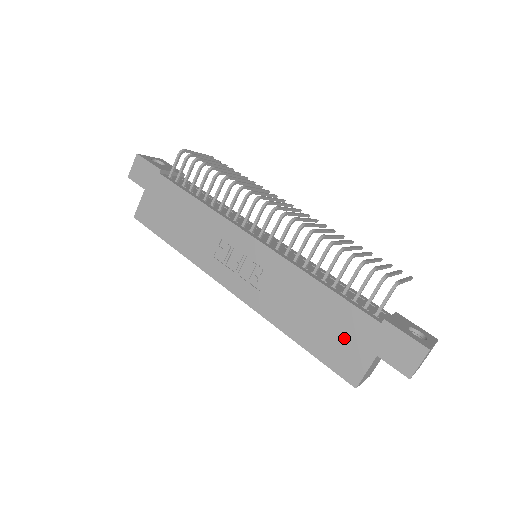
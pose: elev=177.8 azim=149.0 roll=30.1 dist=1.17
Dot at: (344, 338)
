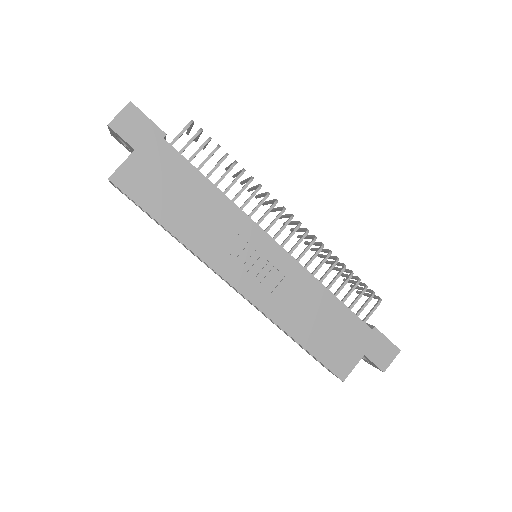
Dot at: (342, 340)
